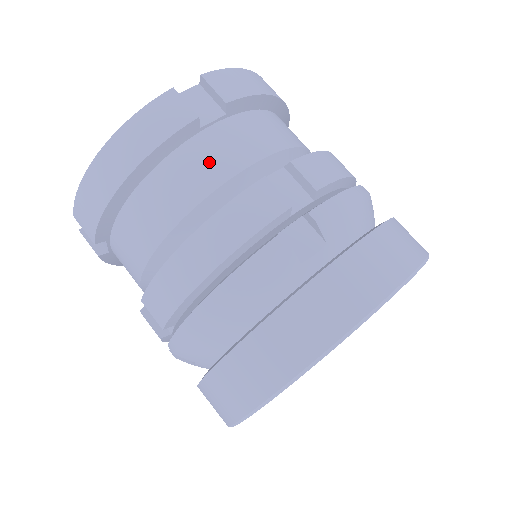
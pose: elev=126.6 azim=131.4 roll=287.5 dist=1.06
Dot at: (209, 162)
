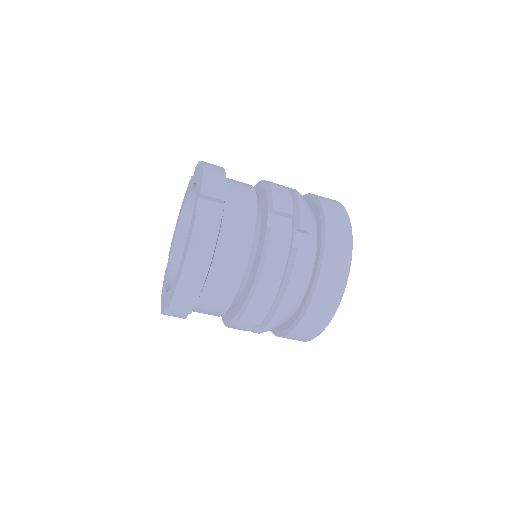
Dot at: (238, 236)
